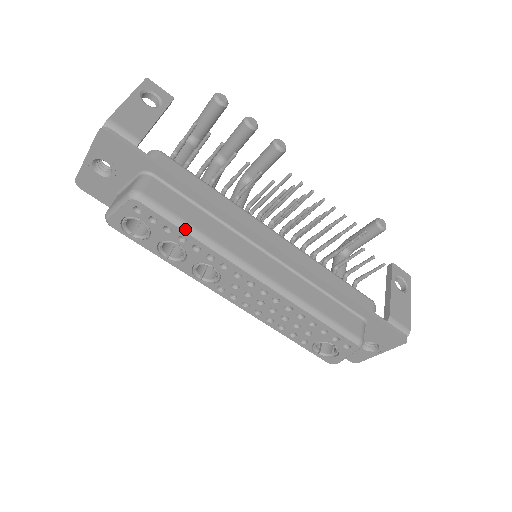
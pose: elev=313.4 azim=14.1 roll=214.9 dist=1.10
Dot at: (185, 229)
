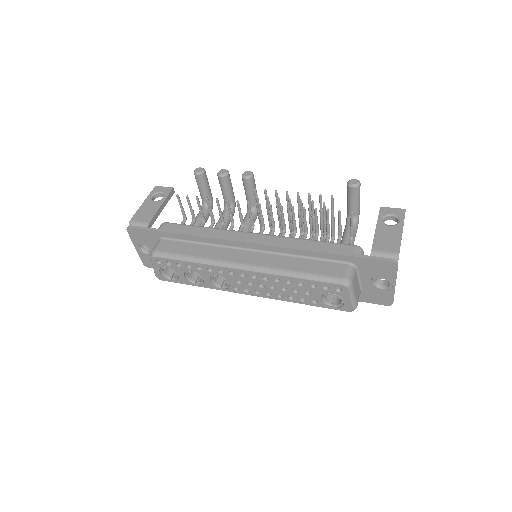
Dot at: (185, 260)
